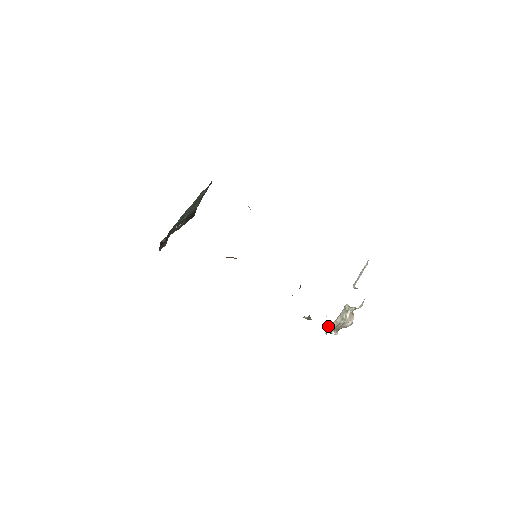
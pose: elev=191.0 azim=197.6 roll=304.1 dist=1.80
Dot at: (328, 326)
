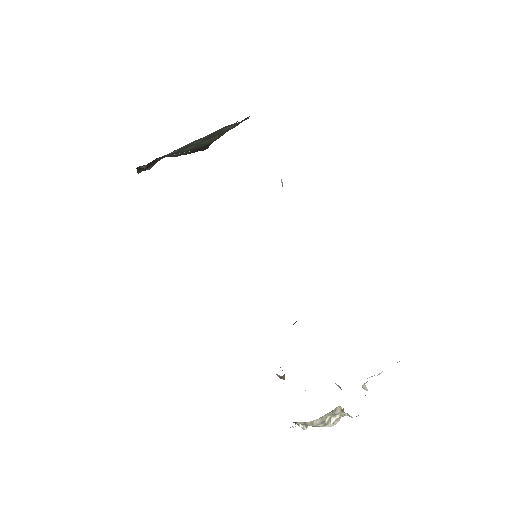
Dot at: occluded
